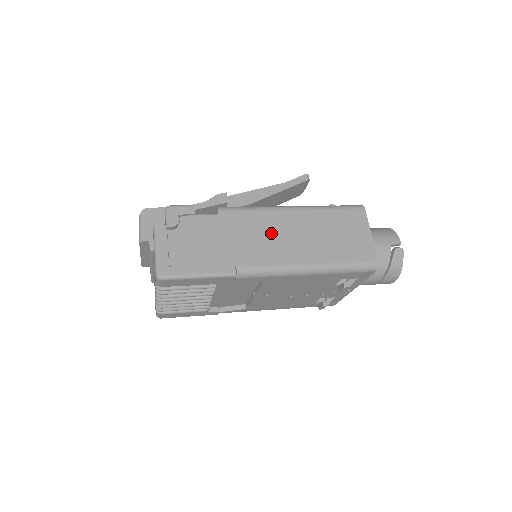
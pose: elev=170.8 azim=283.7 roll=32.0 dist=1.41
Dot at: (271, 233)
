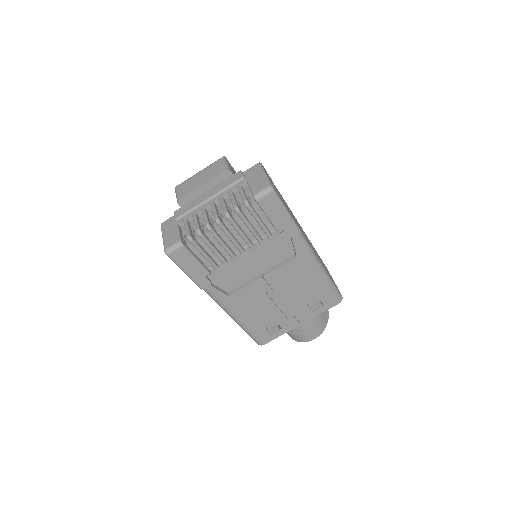
Dot at: occluded
